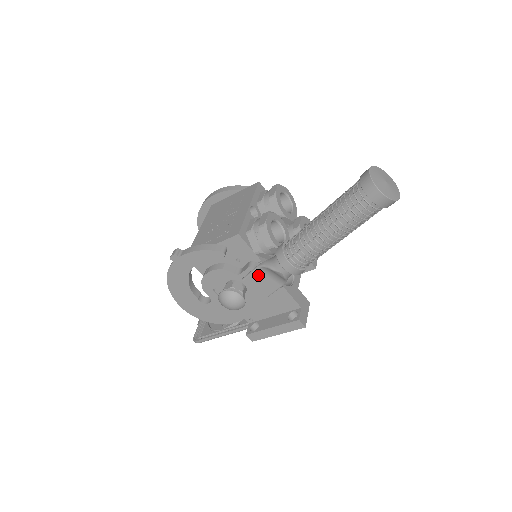
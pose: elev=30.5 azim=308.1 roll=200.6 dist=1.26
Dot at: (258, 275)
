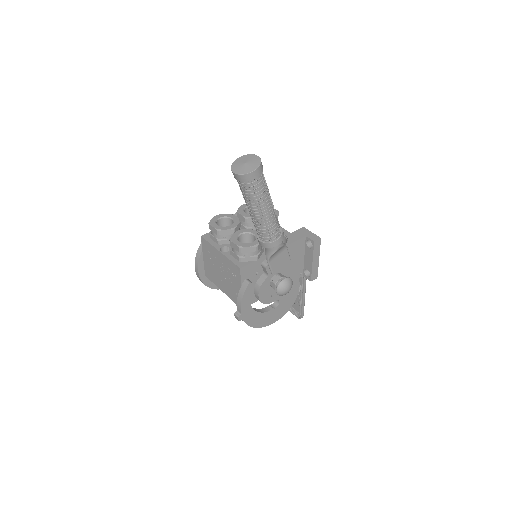
Dot at: (273, 263)
